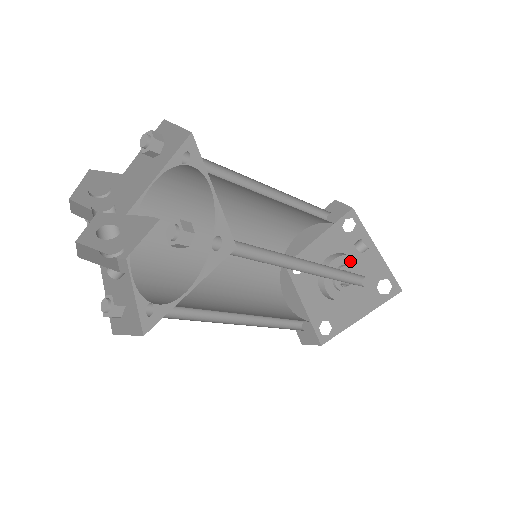
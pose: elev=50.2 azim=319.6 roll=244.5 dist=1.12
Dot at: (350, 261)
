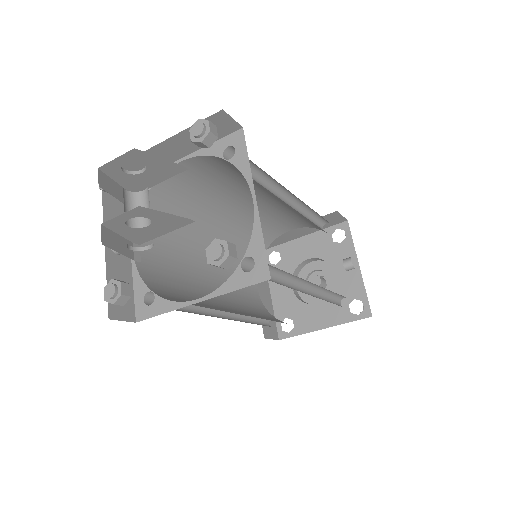
Dot at: (328, 269)
